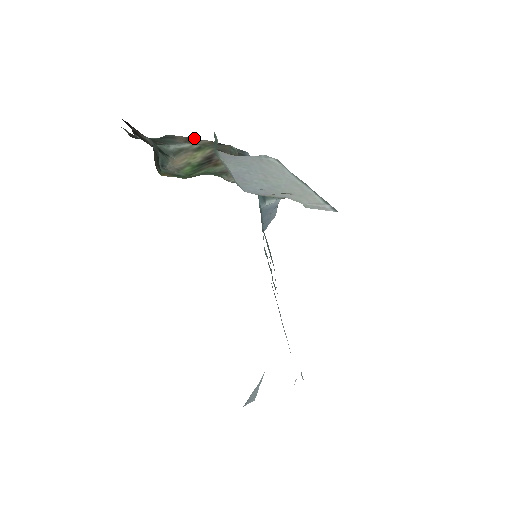
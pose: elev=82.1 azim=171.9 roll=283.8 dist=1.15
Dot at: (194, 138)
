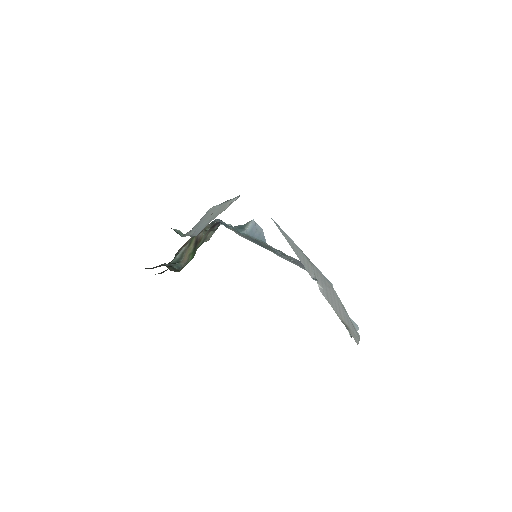
Dot at: (186, 242)
